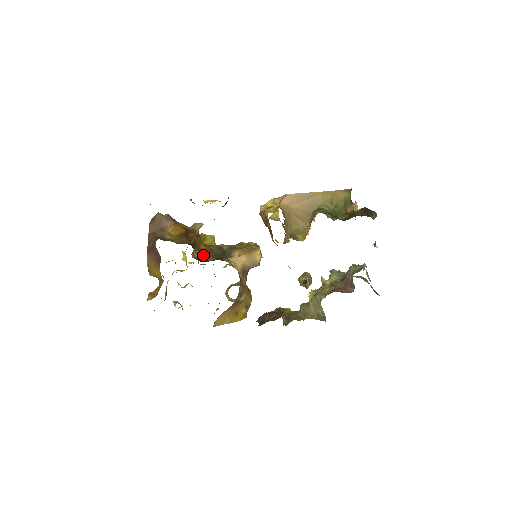
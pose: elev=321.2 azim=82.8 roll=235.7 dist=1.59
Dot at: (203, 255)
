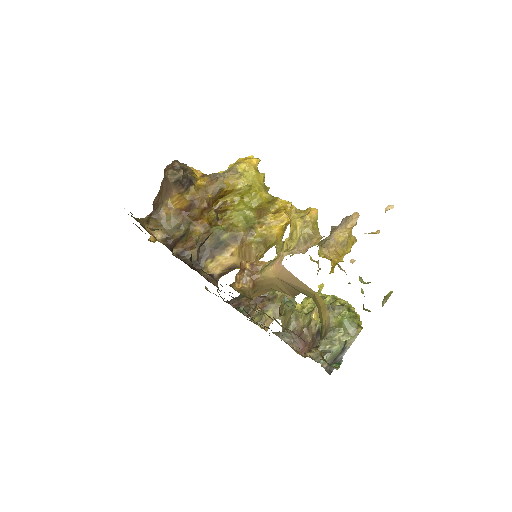
Dot at: (190, 245)
